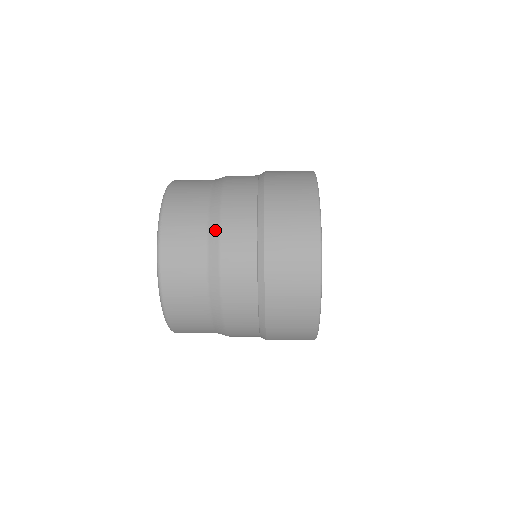
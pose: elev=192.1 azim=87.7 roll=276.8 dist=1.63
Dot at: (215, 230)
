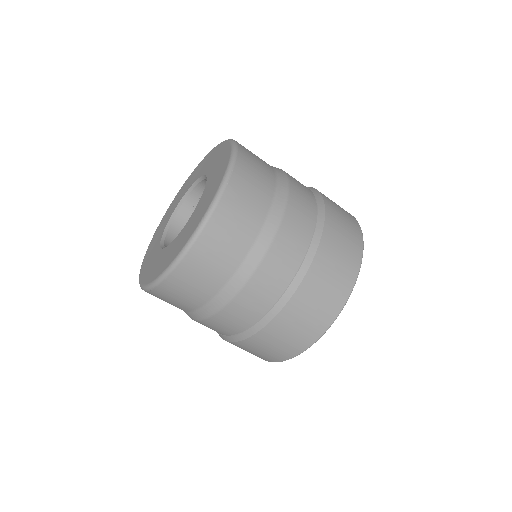
Dot at: occluded
